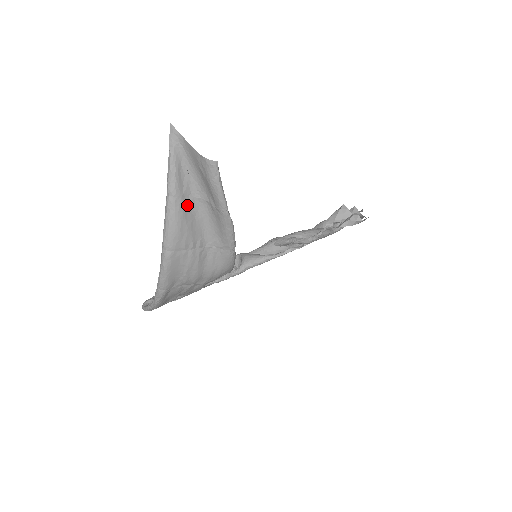
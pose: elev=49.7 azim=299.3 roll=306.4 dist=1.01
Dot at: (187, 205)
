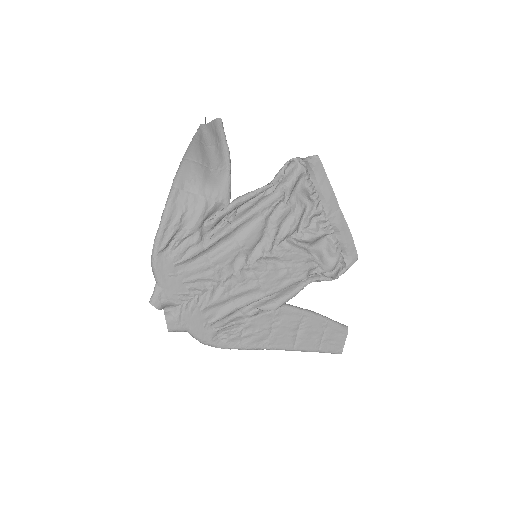
Dot at: (202, 146)
